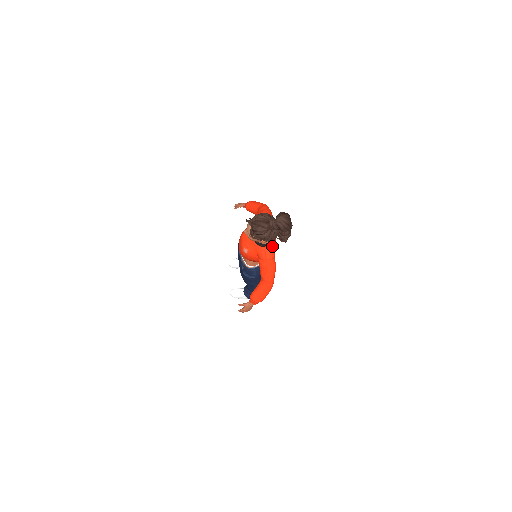
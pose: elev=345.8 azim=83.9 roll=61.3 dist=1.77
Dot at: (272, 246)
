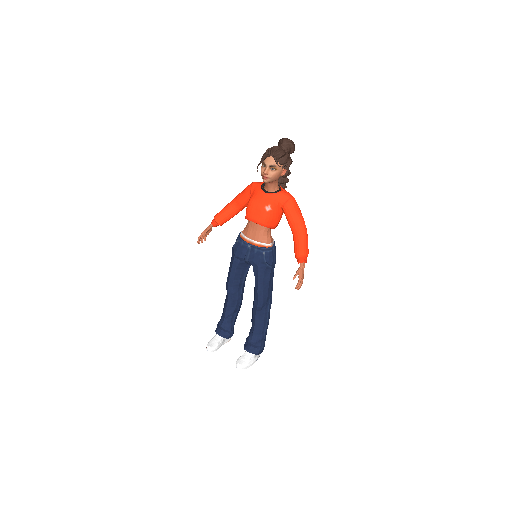
Dot at: (284, 189)
